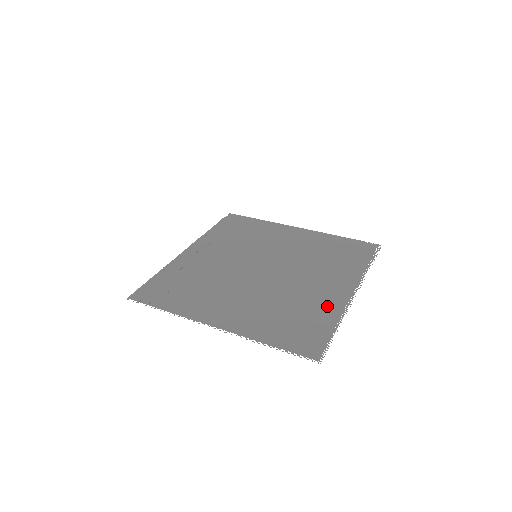
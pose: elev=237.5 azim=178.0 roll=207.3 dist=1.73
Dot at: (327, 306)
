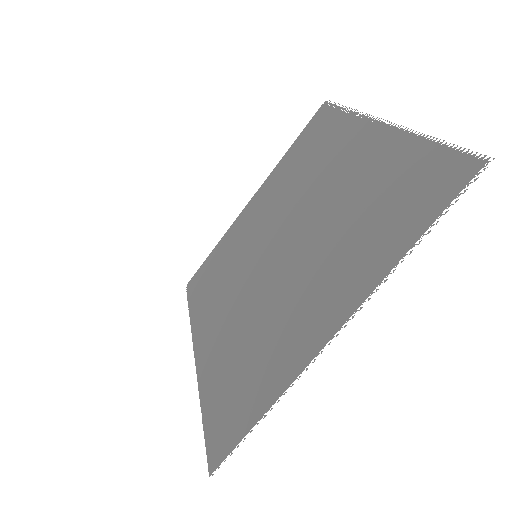
Dot at: (382, 156)
